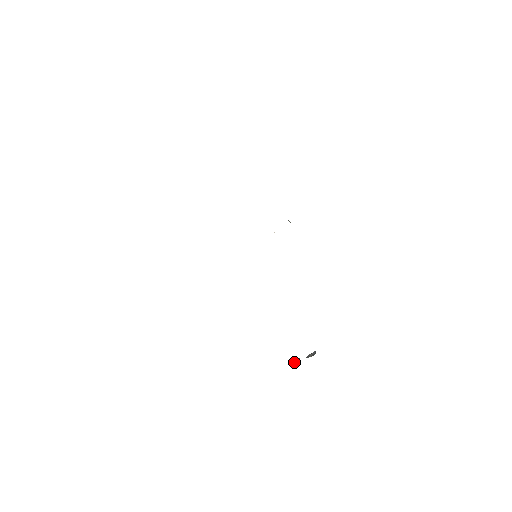
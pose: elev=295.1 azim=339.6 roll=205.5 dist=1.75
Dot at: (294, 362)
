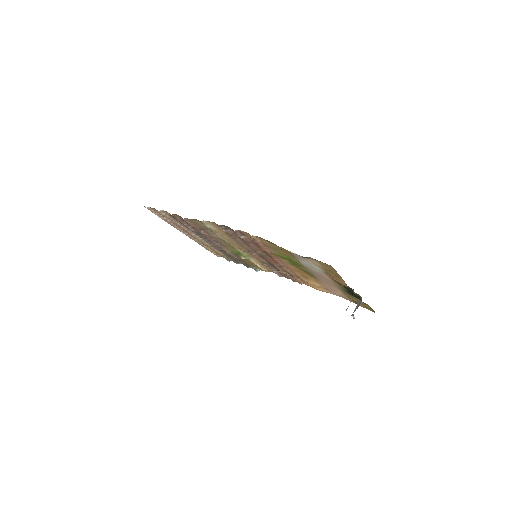
Dot at: (348, 306)
